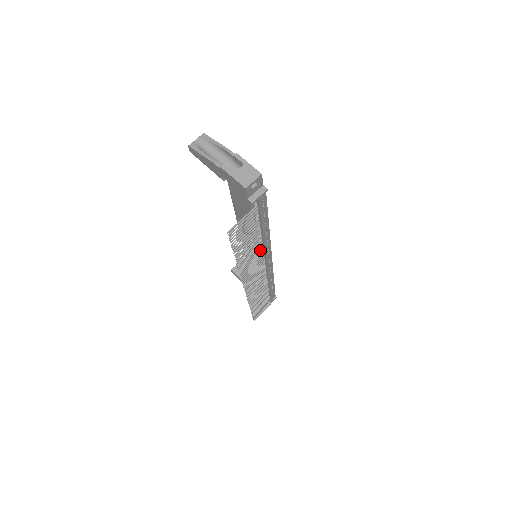
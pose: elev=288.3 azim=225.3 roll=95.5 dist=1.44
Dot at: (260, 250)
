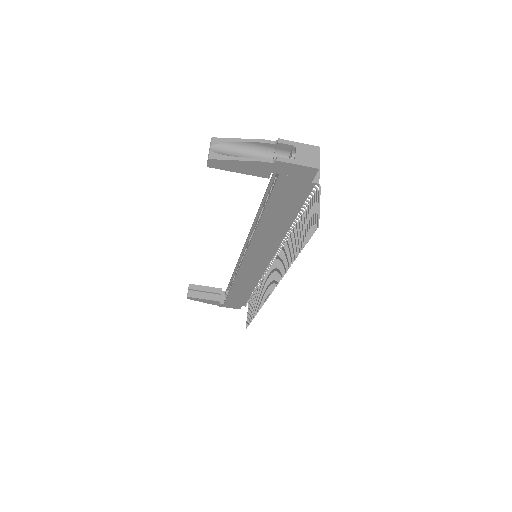
Dot at: (288, 241)
